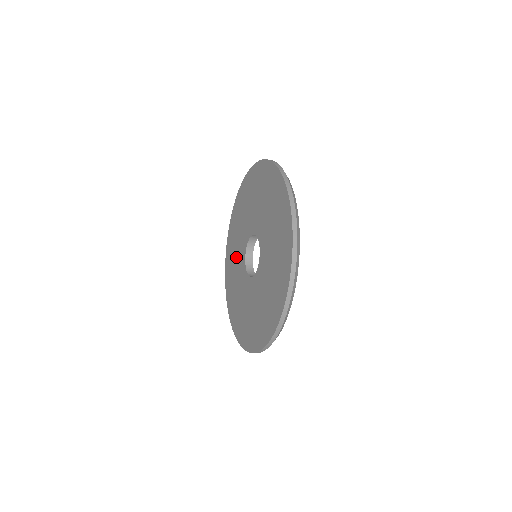
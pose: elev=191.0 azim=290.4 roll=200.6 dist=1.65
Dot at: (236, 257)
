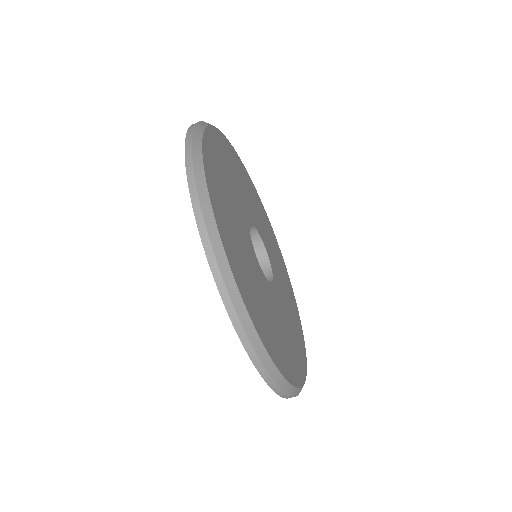
Dot at: occluded
